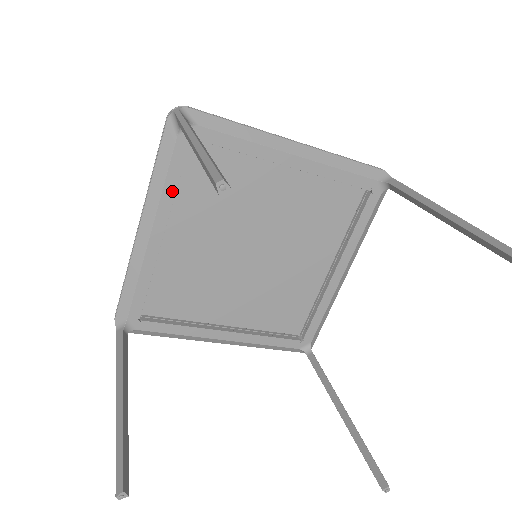
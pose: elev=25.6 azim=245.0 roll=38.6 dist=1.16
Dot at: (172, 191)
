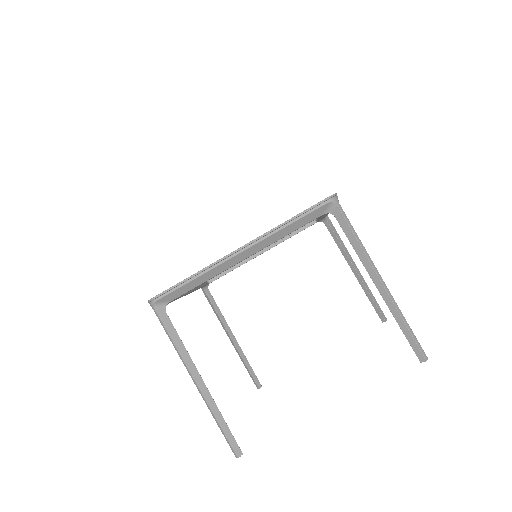
Dot at: occluded
